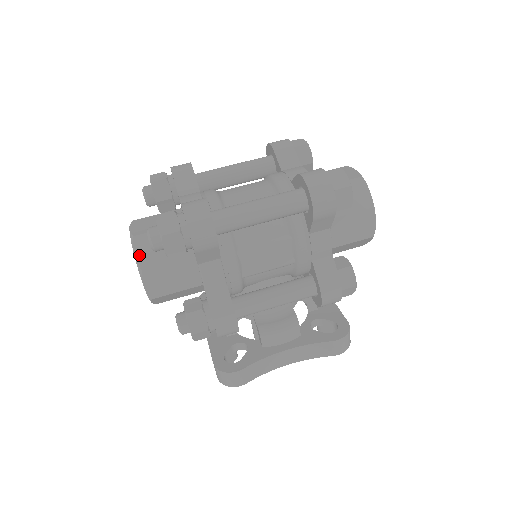
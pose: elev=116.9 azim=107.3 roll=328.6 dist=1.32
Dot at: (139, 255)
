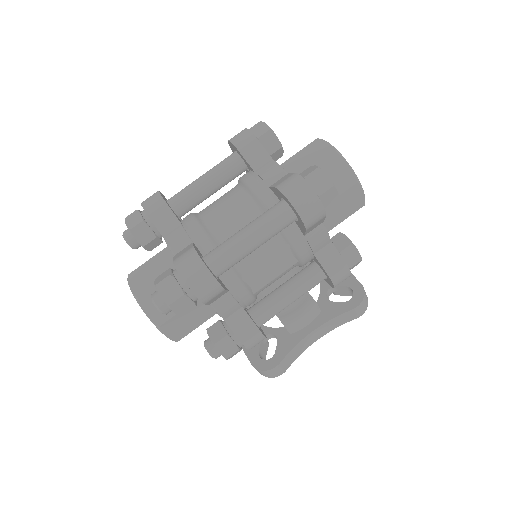
Dot at: (150, 313)
